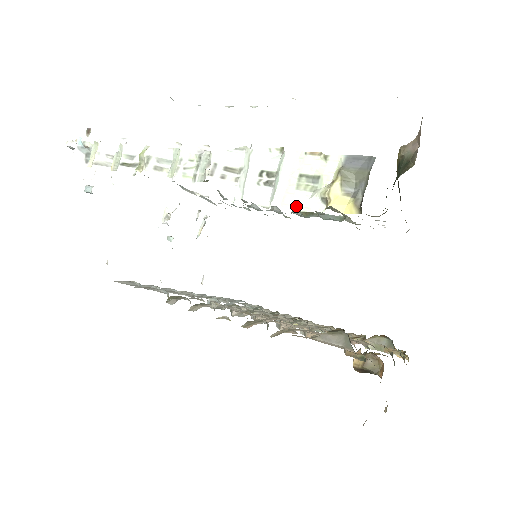
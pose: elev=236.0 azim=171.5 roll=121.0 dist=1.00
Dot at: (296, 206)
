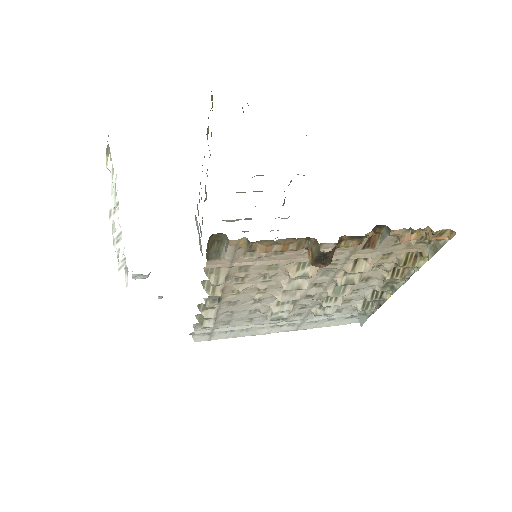
Dot at: (113, 187)
